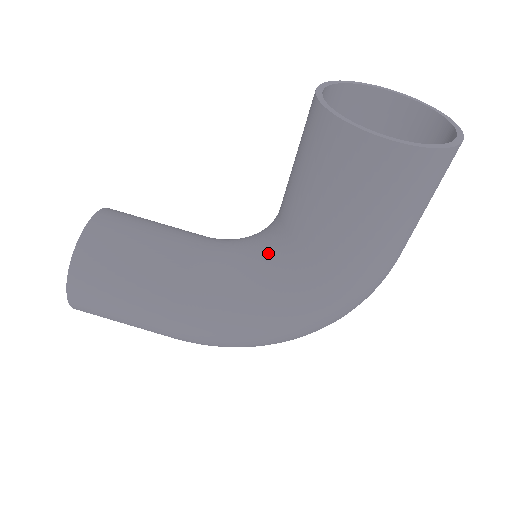
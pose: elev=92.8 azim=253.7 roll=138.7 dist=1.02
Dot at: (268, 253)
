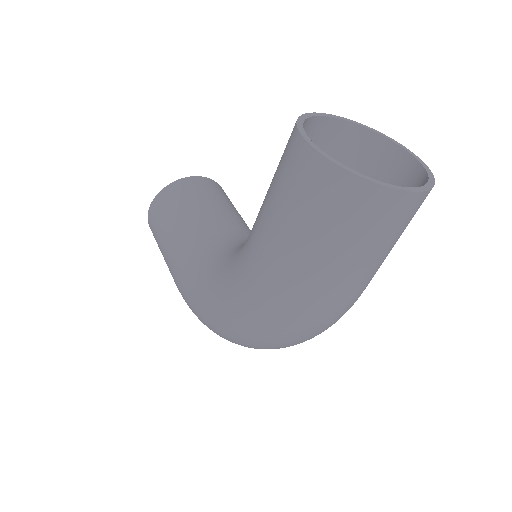
Dot at: occluded
